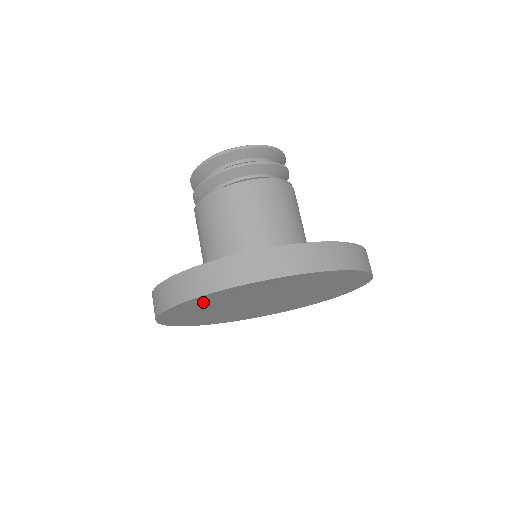
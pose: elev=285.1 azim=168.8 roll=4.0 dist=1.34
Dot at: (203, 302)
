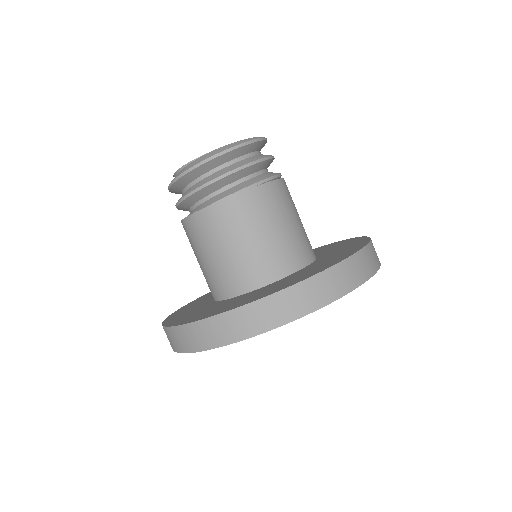
Dot at: occluded
